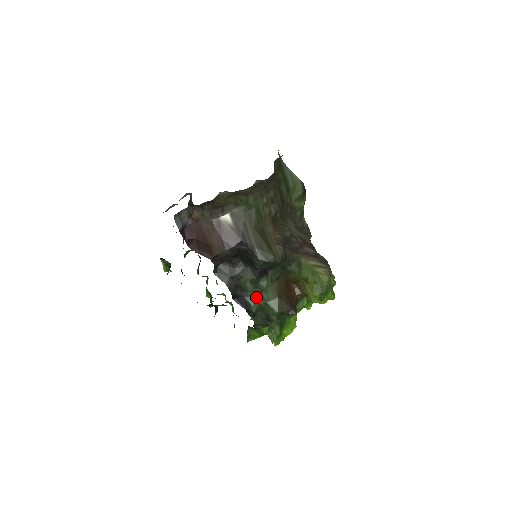
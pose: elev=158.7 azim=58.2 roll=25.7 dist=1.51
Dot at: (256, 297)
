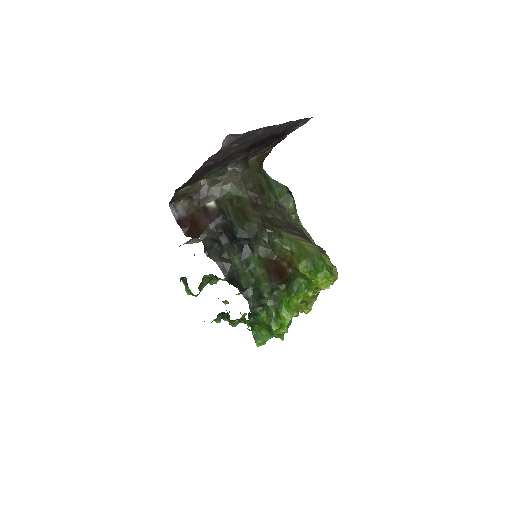
Dot at: (245, 273)
